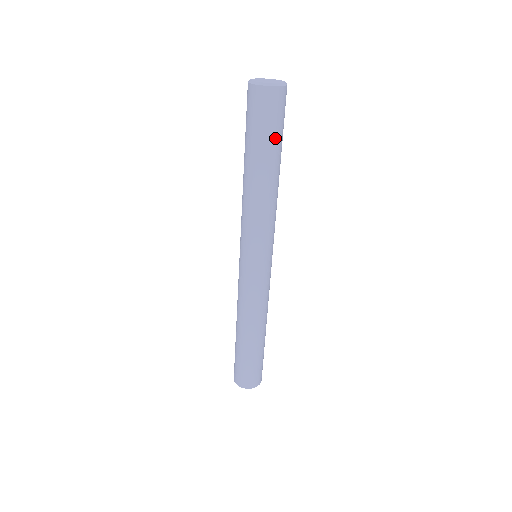
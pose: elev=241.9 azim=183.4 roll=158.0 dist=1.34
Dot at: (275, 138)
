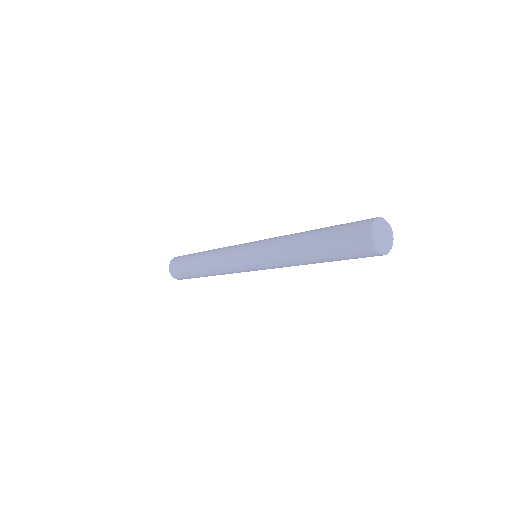
Dot at: occluded
